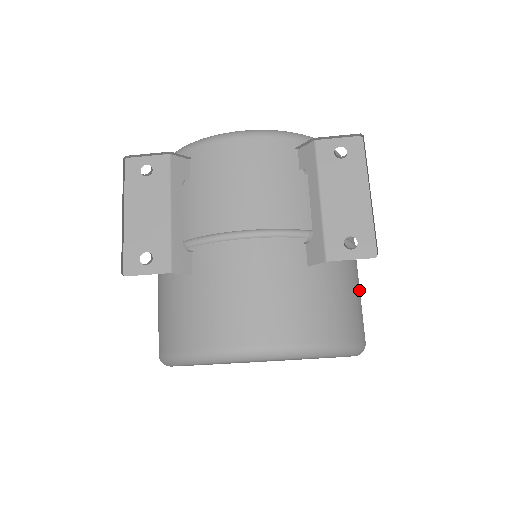
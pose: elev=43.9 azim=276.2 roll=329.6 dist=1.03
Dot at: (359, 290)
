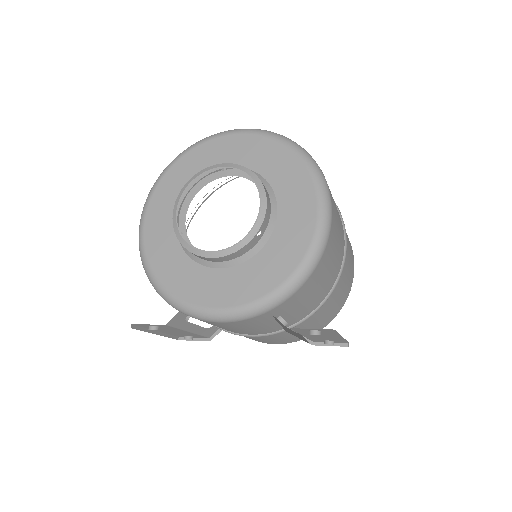
Dot at: (347, 275)
